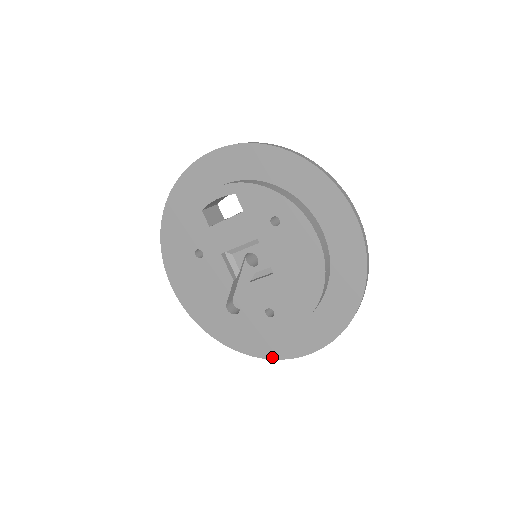
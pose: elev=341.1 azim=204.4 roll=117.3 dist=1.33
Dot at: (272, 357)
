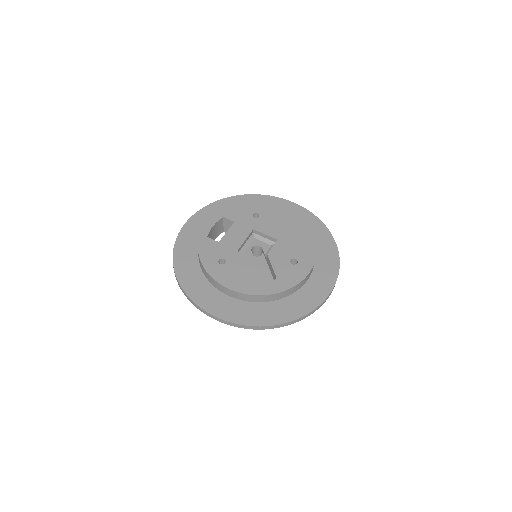
Dot at: (319, 302)
